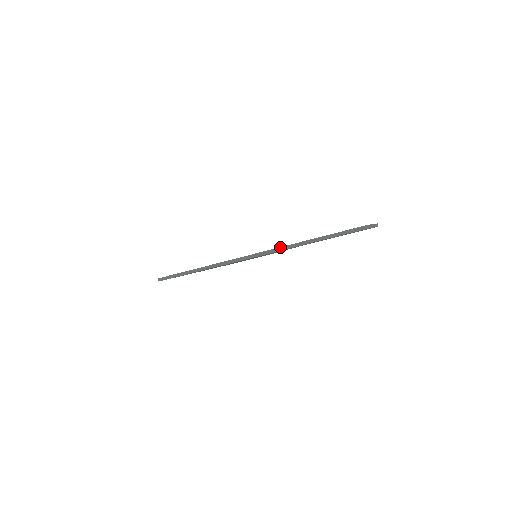
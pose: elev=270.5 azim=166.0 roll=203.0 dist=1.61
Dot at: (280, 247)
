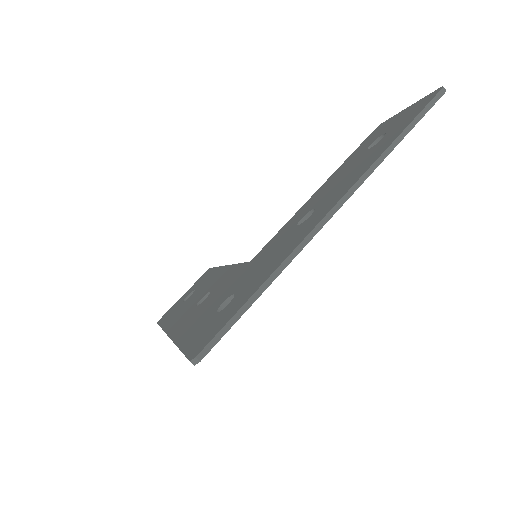
Dot at: (366, 171)
